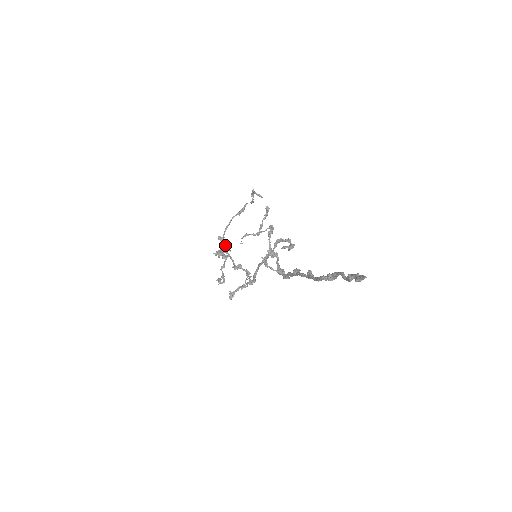
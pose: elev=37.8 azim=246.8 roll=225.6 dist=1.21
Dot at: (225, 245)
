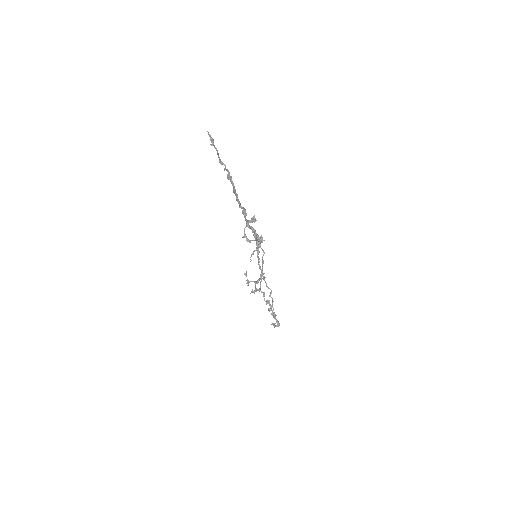
Dot at: (260, 289)
